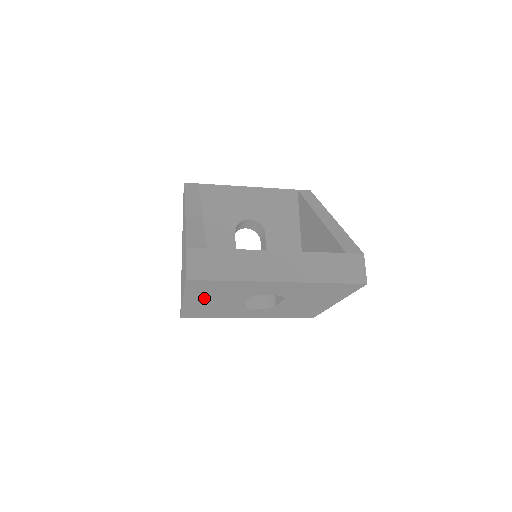
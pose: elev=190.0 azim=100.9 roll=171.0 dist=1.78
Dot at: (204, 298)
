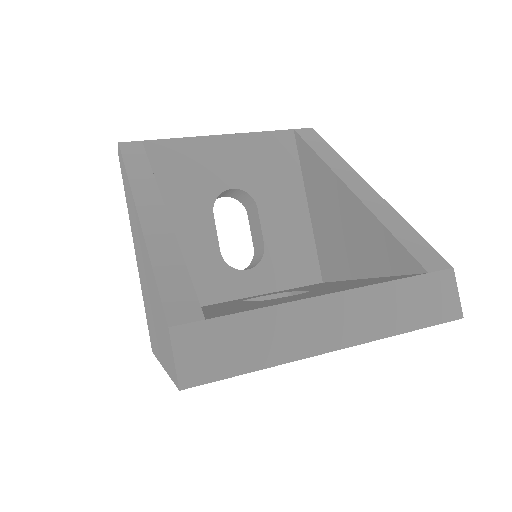
Dot at: occluded
